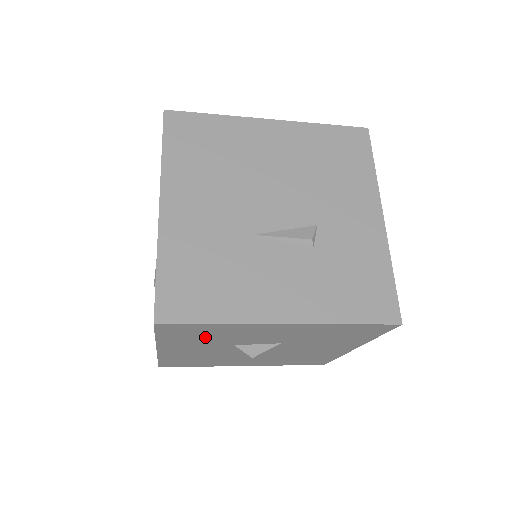
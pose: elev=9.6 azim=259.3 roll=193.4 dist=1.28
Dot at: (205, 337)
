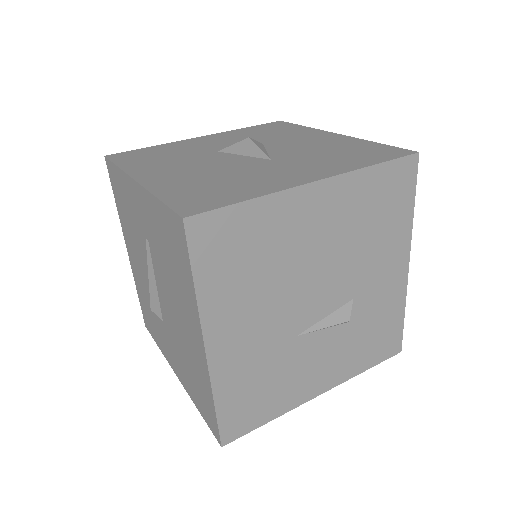
Dot at: occluded
